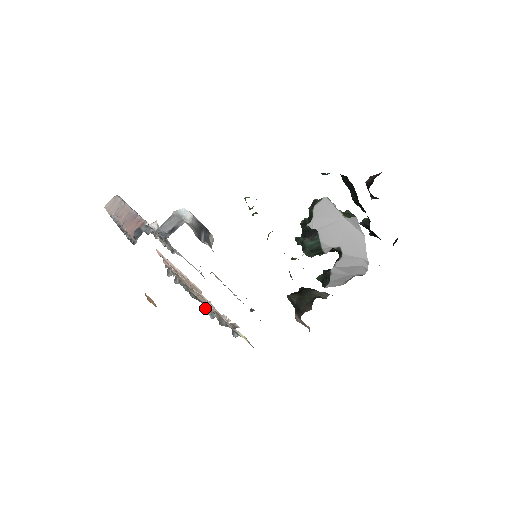
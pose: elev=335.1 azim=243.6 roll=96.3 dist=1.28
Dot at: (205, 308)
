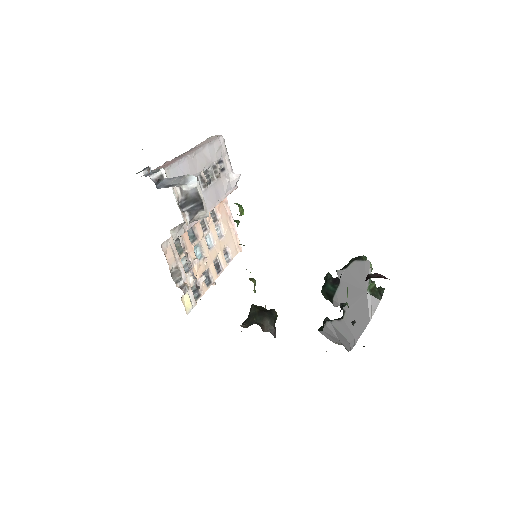
Dot at: (183, 258)
